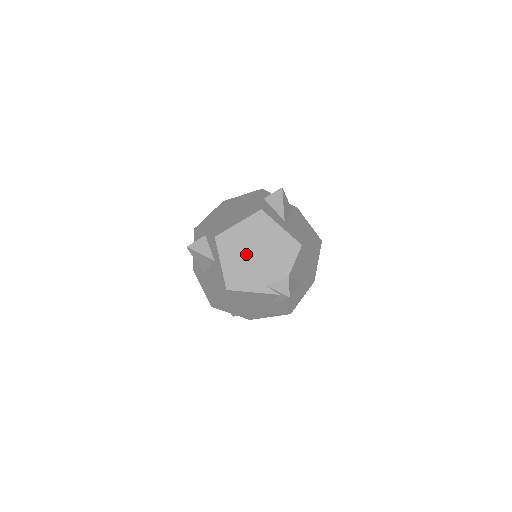
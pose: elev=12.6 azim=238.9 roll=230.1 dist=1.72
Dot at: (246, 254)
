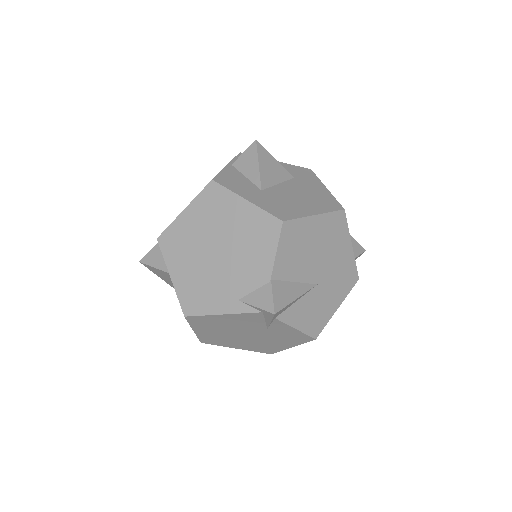
Dot at: (202, 255)
